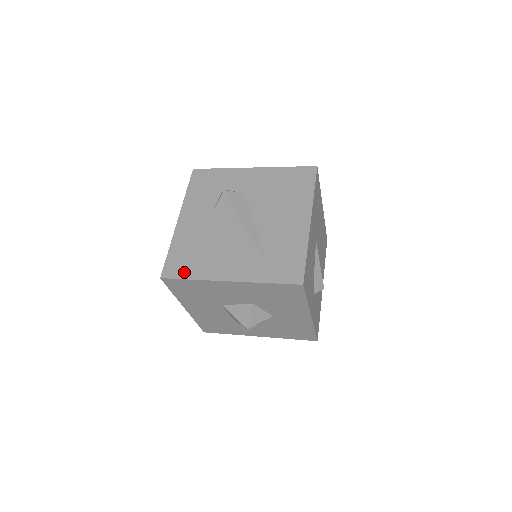
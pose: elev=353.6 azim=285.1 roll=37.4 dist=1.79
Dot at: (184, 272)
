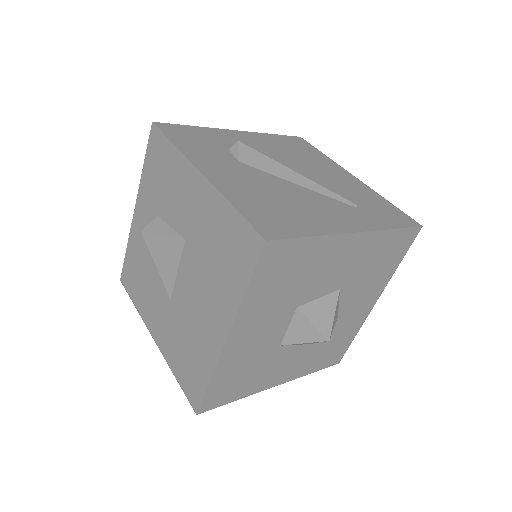
Dot at: (292, 229)
